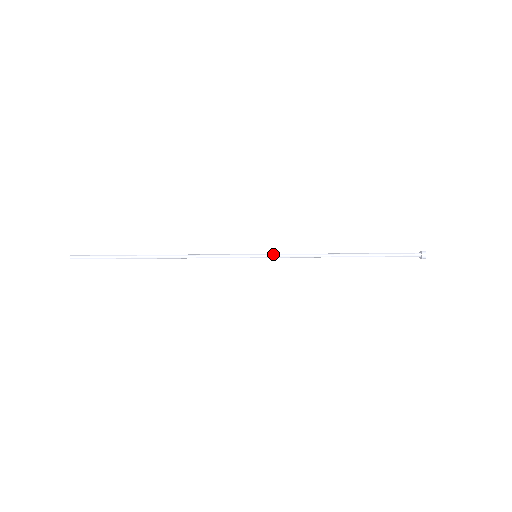
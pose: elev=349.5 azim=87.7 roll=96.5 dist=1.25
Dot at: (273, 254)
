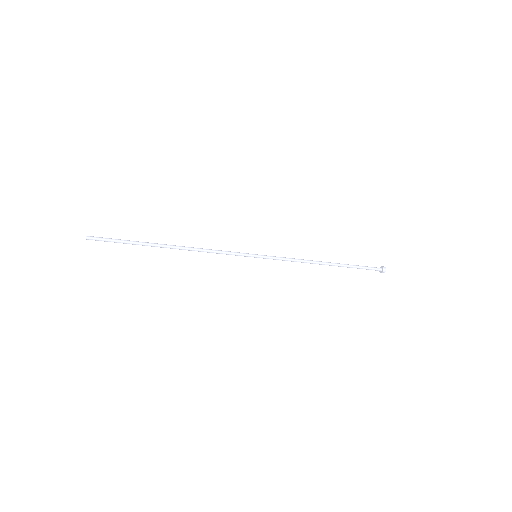
Dot at: (271, 256)
